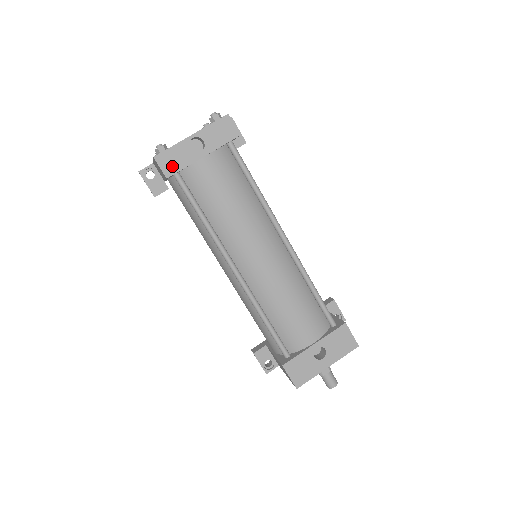
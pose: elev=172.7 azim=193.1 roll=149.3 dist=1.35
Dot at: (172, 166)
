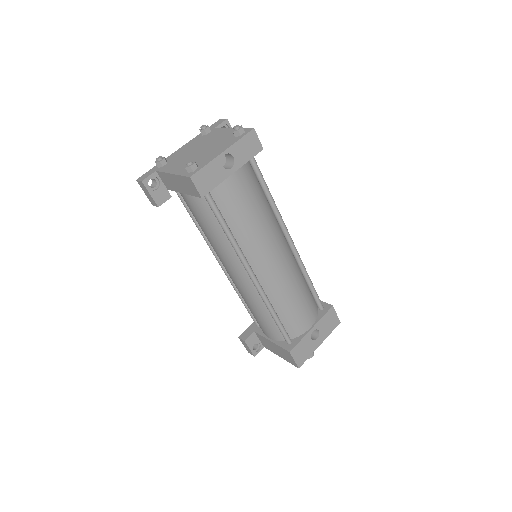
Dot at: (206, 185)
